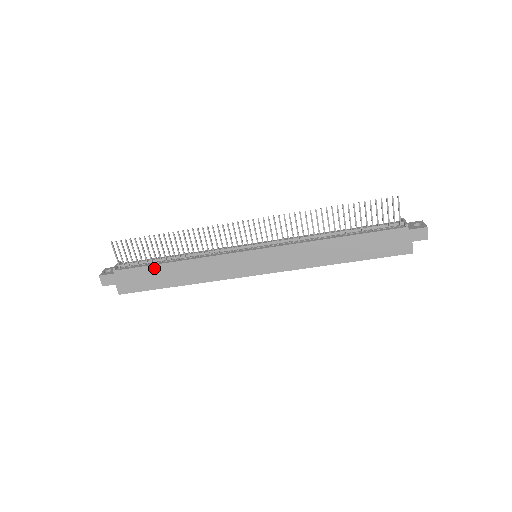
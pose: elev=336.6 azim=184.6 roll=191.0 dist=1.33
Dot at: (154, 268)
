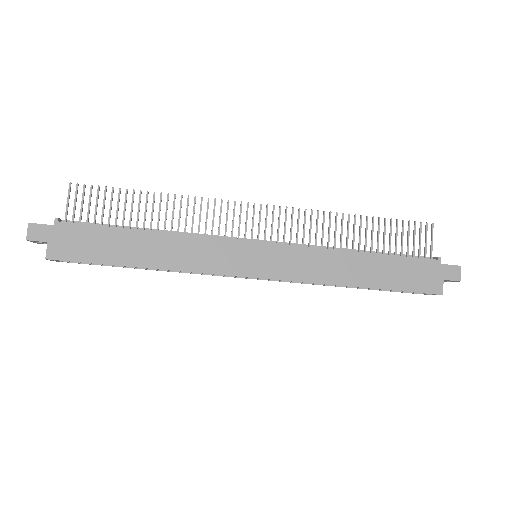
Dot at: (116, 232)
